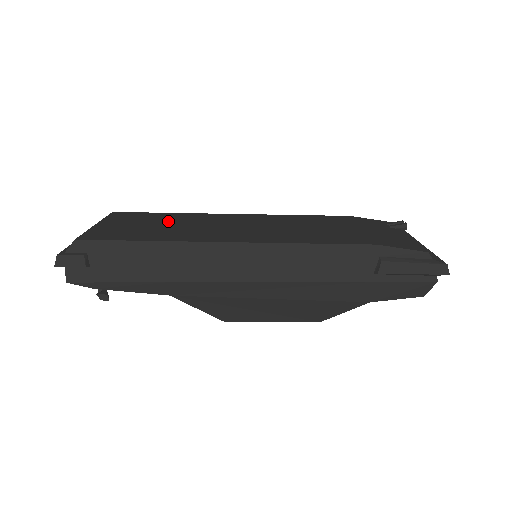
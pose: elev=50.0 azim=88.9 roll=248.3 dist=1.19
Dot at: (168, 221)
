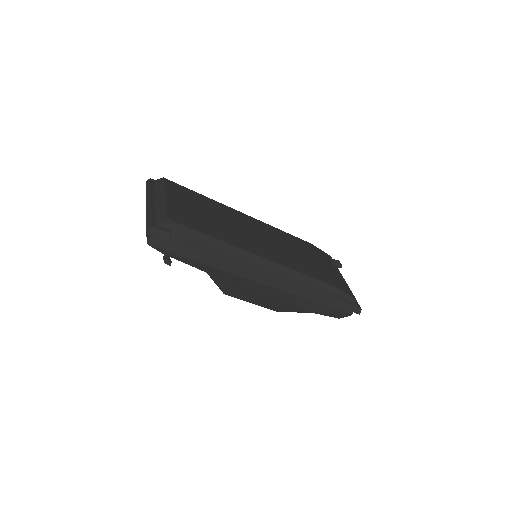
Dot at: (211, 210)
